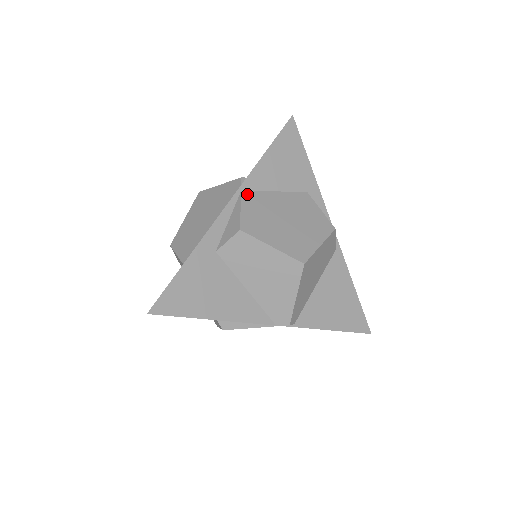
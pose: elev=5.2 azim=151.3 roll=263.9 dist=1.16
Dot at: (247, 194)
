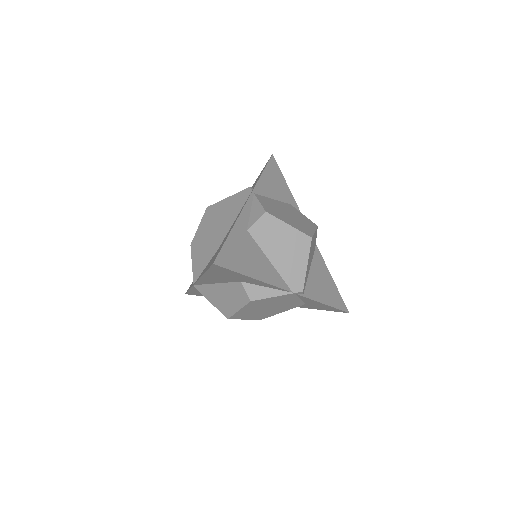
Dot at: (258, 196)
